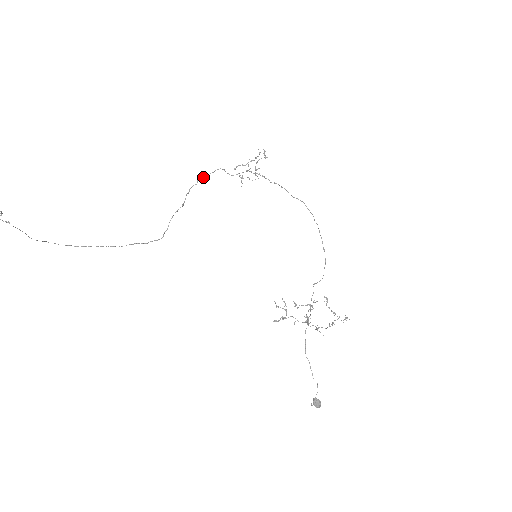
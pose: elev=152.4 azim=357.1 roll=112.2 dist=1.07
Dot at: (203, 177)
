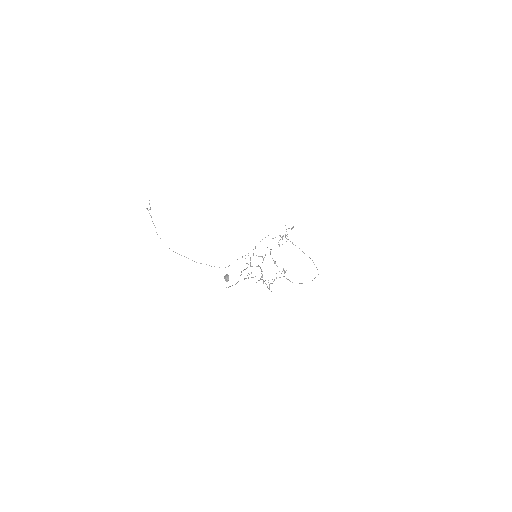
Dot at: occluded
